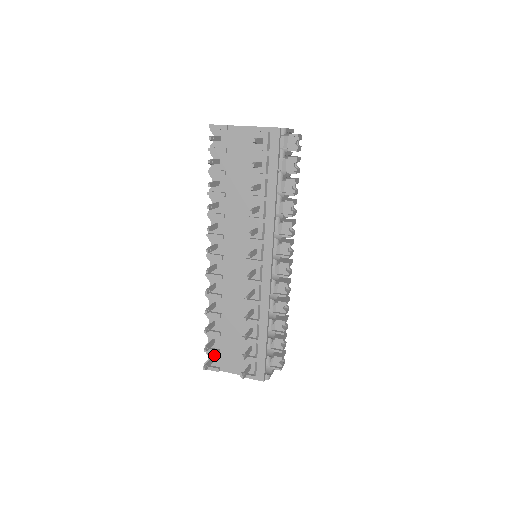
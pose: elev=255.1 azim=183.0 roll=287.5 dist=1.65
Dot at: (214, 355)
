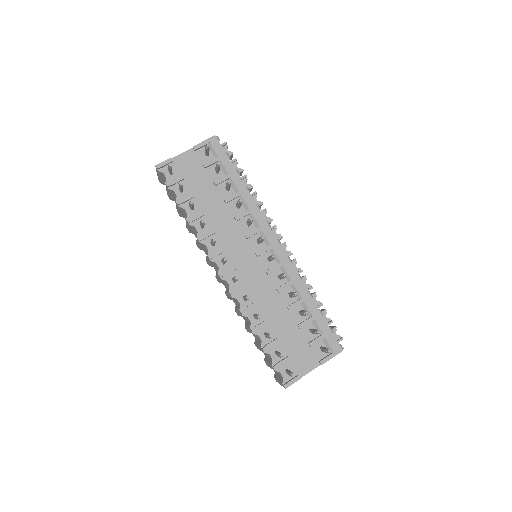
Dot at: (285, 367)
